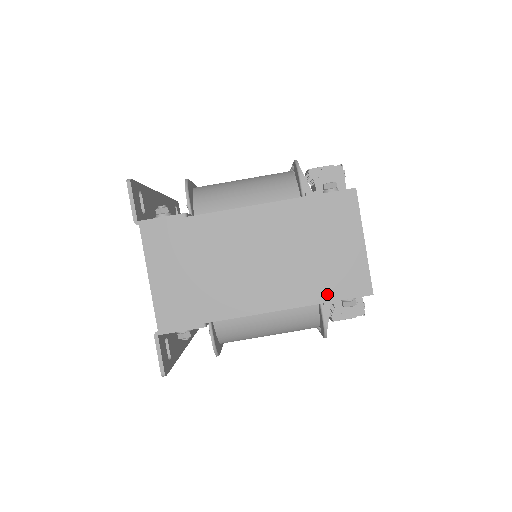
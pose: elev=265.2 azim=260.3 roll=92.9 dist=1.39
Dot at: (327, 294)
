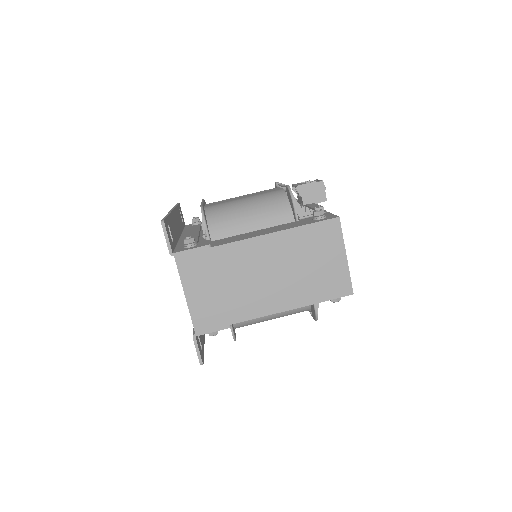
Dot at: (320, 296)
